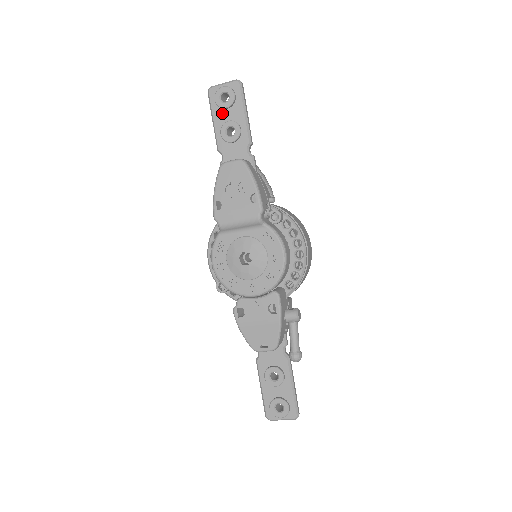
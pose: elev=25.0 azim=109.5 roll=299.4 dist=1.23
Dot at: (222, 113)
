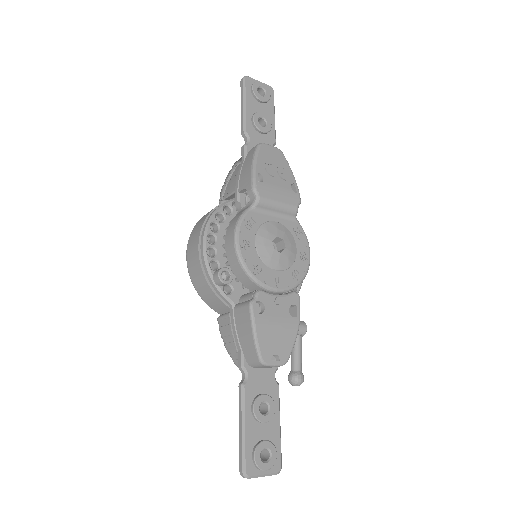
Dot at: (255, 103)
